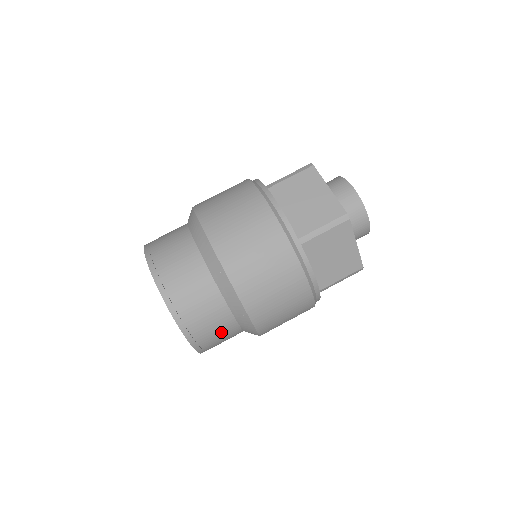
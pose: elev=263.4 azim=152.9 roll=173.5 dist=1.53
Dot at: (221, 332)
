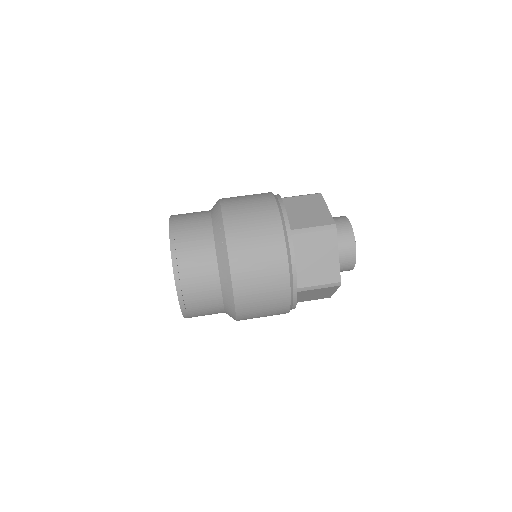
Dot at: occluded
